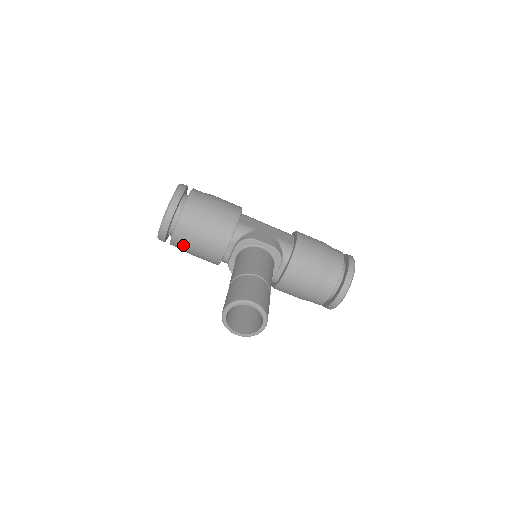
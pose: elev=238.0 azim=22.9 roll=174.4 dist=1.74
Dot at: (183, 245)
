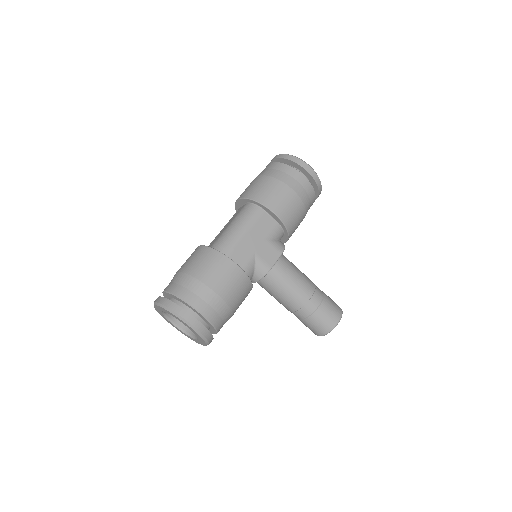
Dot at: occluded
